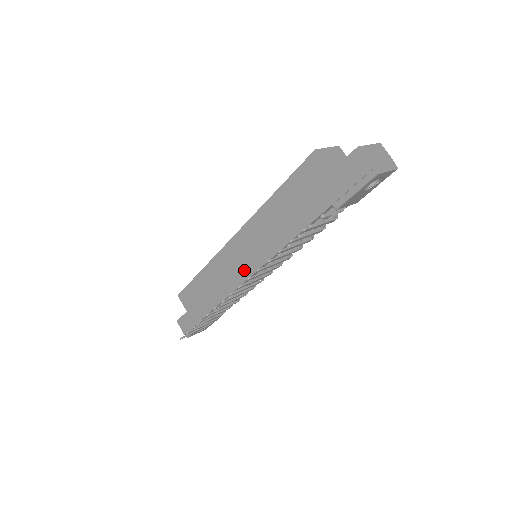
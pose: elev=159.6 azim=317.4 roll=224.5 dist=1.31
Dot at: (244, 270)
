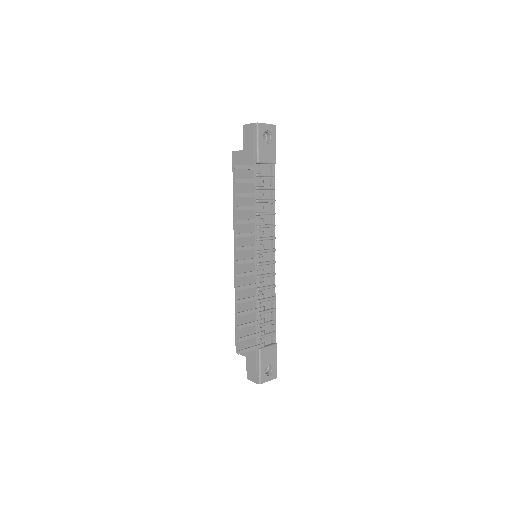
Dot at: (250, 265)
